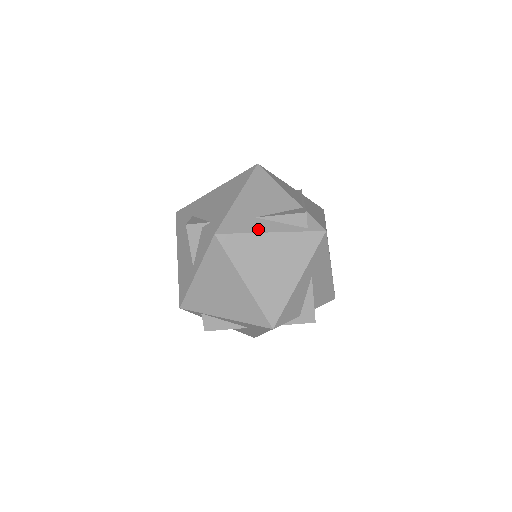
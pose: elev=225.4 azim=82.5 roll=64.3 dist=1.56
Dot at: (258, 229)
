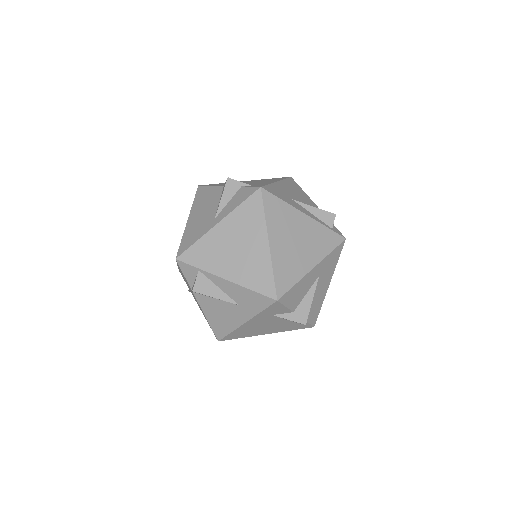
Dot at: (295, 206)
